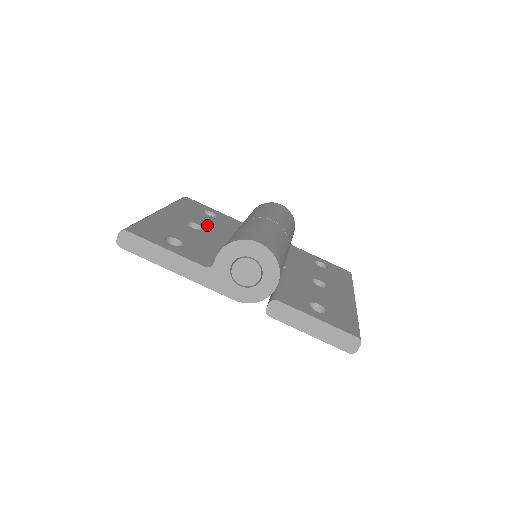
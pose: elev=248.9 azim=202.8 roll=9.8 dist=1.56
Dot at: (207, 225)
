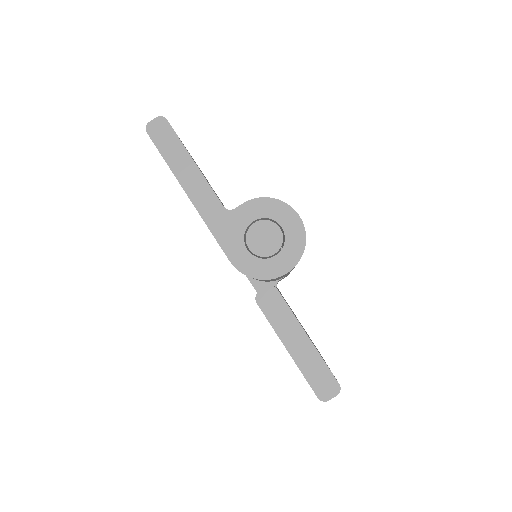
Dot at: occluded
